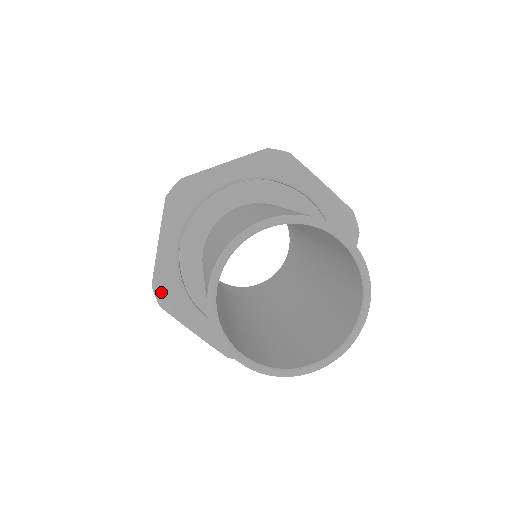
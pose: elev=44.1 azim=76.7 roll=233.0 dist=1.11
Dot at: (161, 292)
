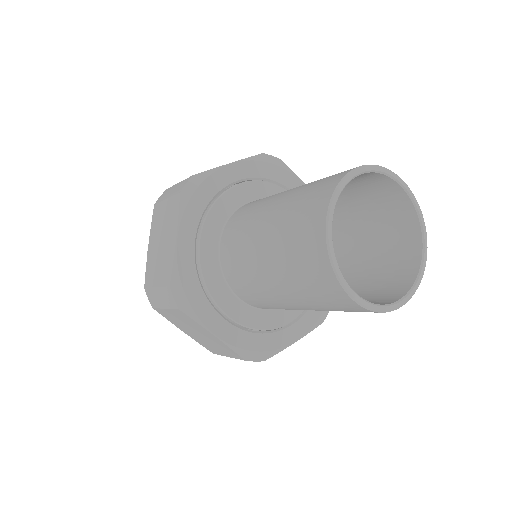
Dot at: (180, 292)
